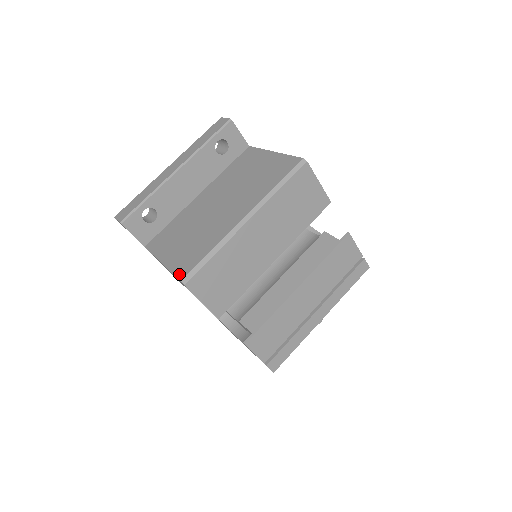
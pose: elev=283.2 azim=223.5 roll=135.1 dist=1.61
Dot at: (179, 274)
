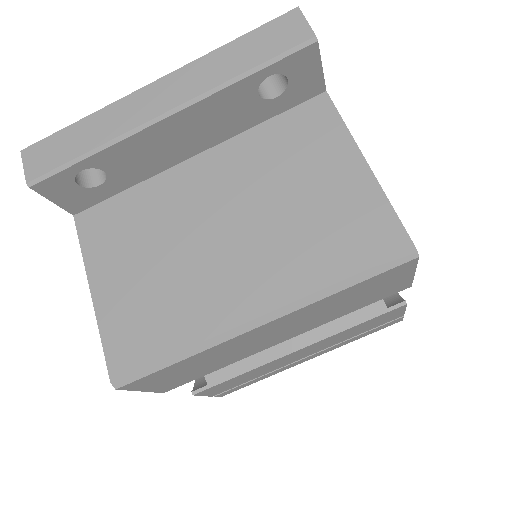
Dot at: (112, 362)
